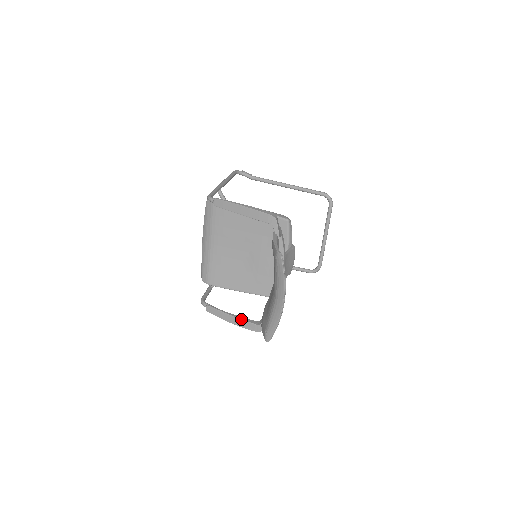
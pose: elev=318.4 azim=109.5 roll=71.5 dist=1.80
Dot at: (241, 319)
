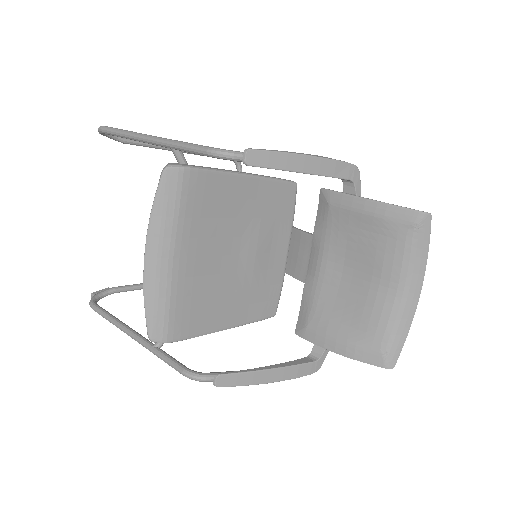
Dot at: (290, 366)
